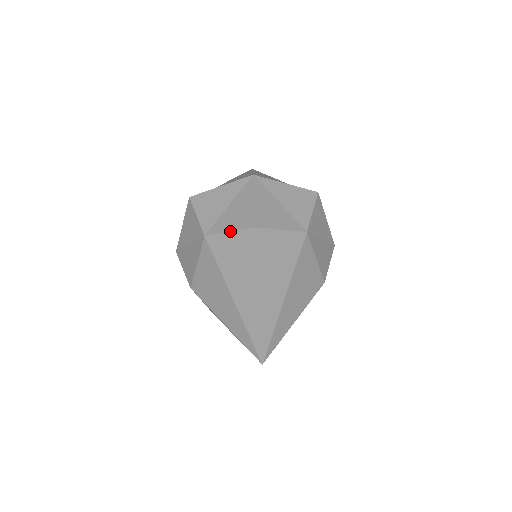
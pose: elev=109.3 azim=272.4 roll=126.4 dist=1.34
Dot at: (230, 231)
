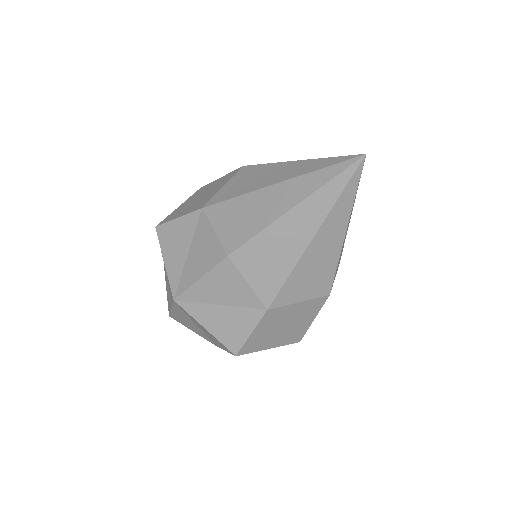
Dot at: (223, 186)
